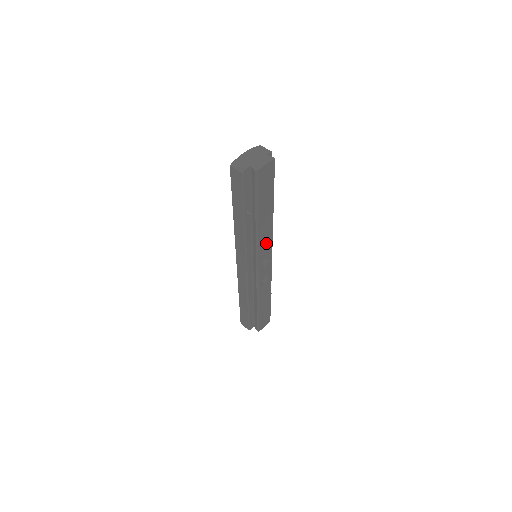
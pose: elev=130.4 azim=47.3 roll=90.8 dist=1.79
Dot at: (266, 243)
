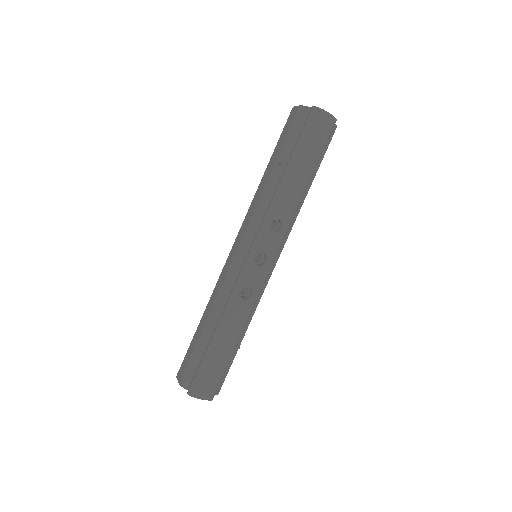
Dot at: (277, 231)
